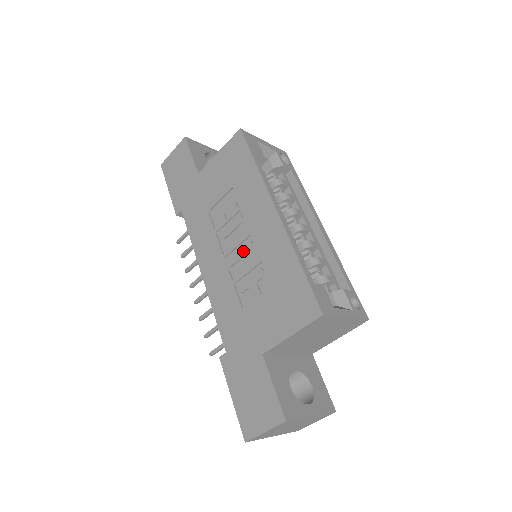
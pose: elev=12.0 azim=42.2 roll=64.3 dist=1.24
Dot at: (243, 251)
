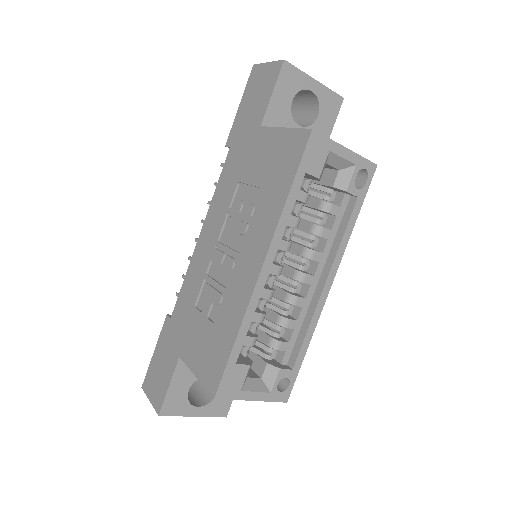
Dot at: (225, 262)
